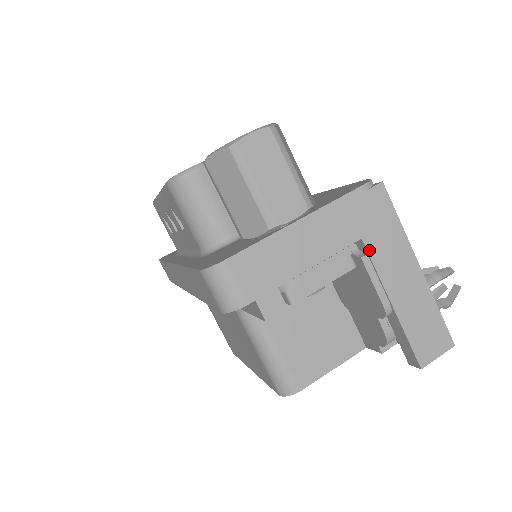
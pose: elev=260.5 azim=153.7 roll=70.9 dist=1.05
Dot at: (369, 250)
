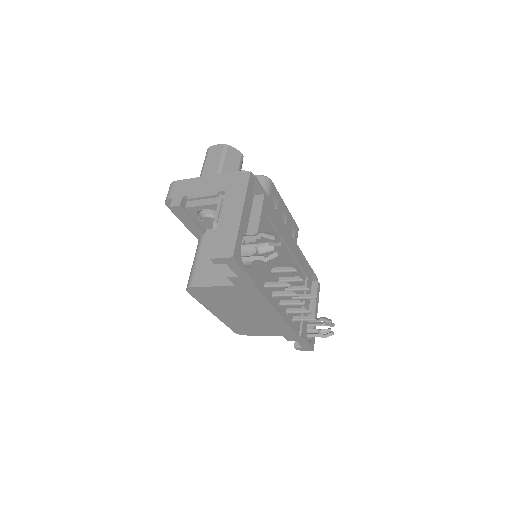
Dot at: (225, 196)
